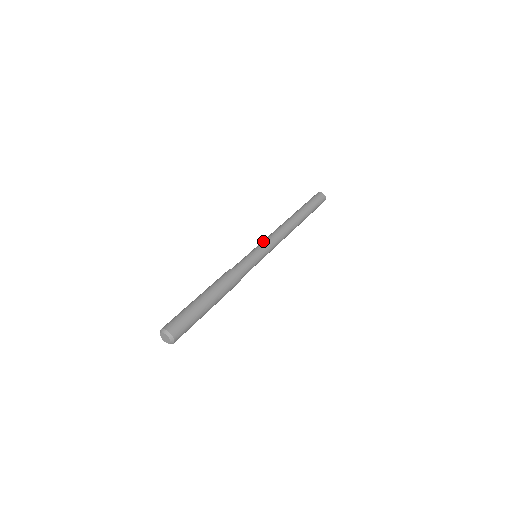
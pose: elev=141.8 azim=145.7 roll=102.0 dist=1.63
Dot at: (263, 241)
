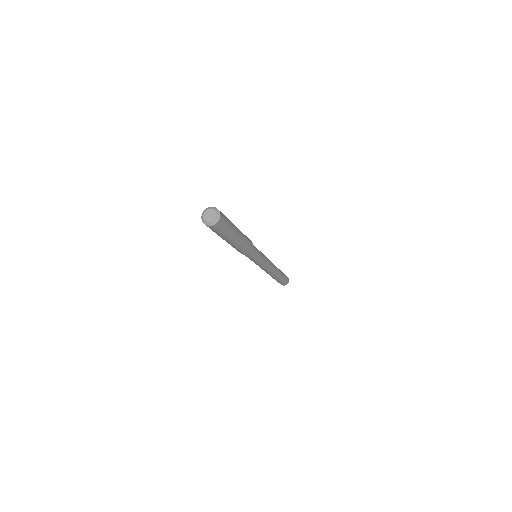
Dot at: occluded
